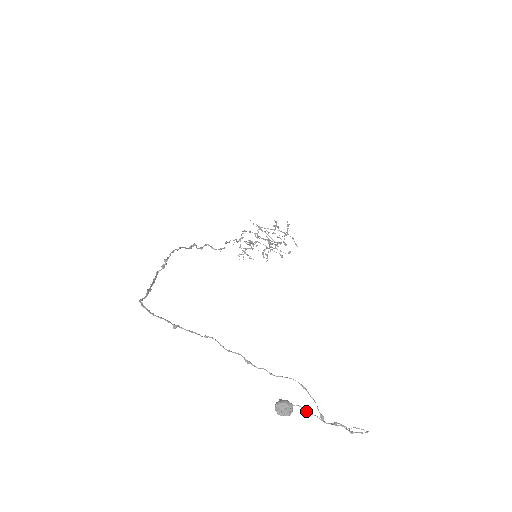
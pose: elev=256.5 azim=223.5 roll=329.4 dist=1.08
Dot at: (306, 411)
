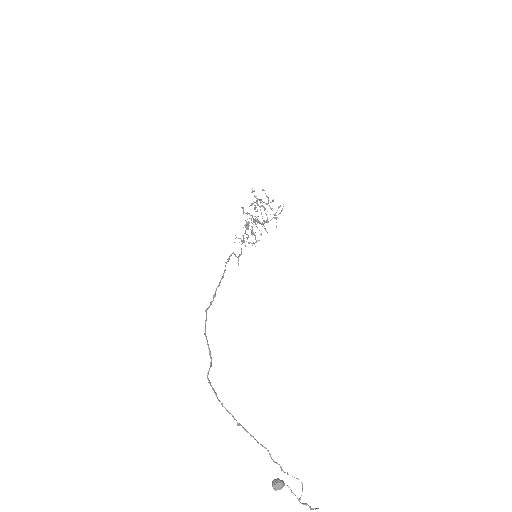
Dot at: occluded
